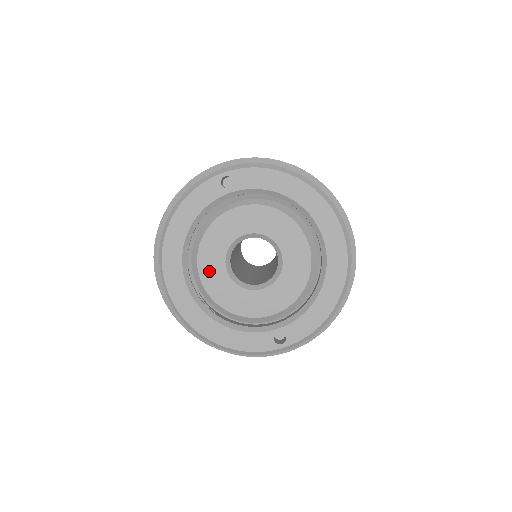
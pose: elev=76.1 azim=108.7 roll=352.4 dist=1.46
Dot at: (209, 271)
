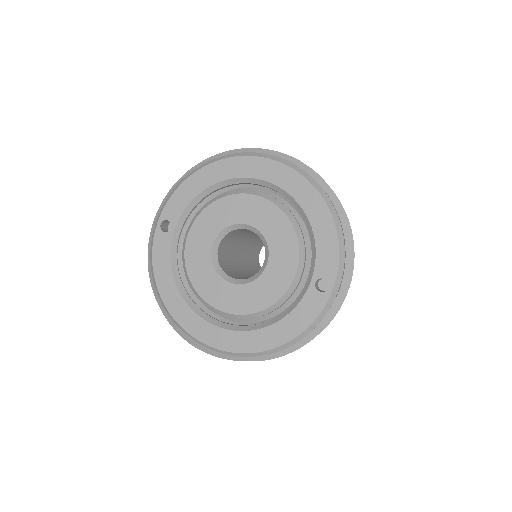
Dot at: (219, 297)
